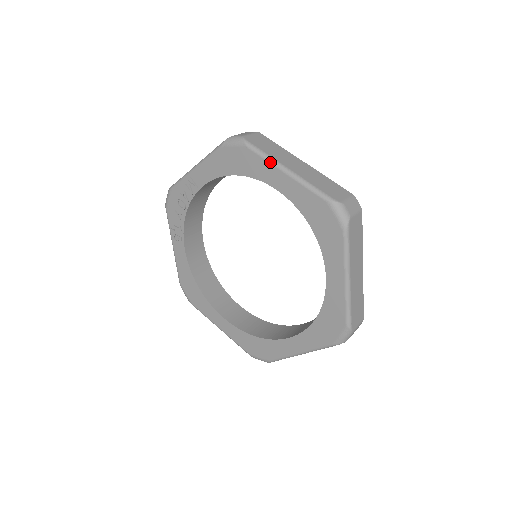
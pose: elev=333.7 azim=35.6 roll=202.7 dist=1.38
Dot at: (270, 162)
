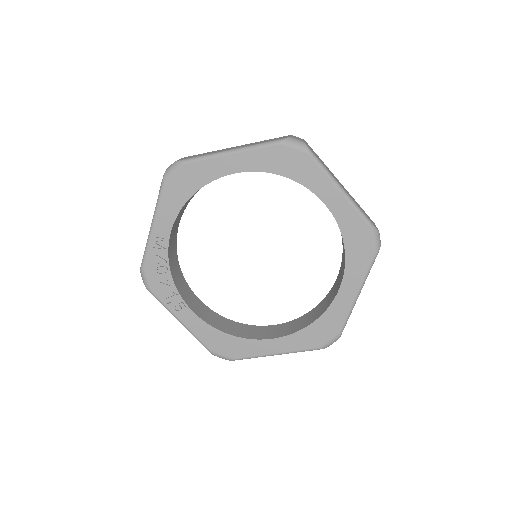
Dot at: (213, 157)
